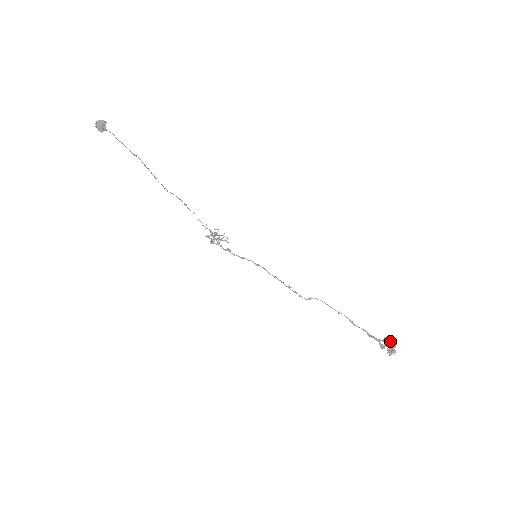
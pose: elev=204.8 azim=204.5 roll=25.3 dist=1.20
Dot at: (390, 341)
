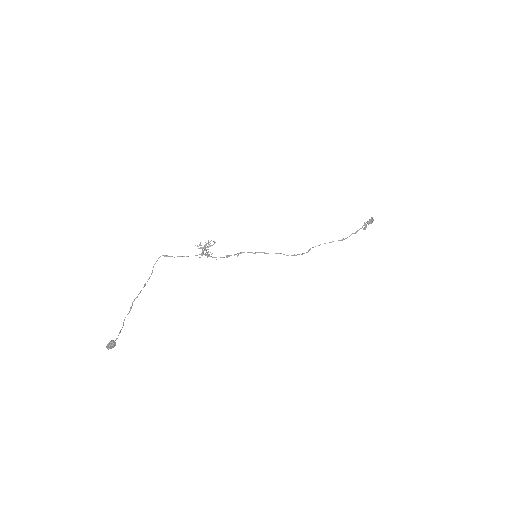
Dot at: (369, 223)
